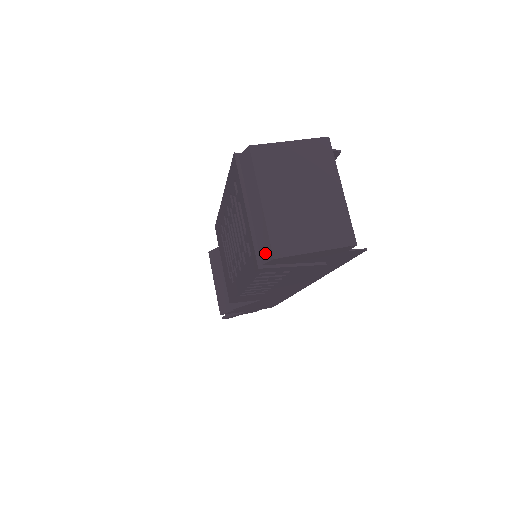
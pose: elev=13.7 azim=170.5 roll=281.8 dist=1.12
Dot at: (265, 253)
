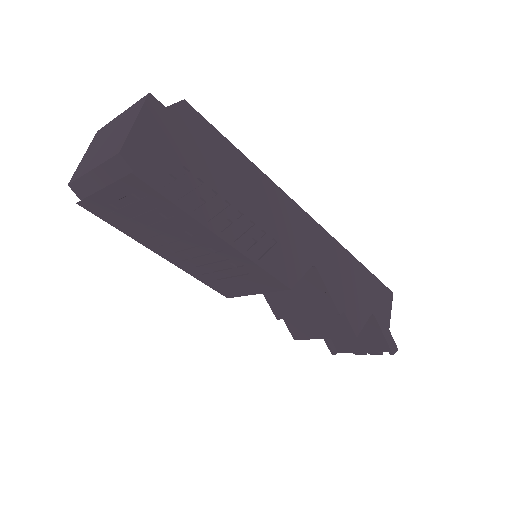
Dot at: (122, 166)
